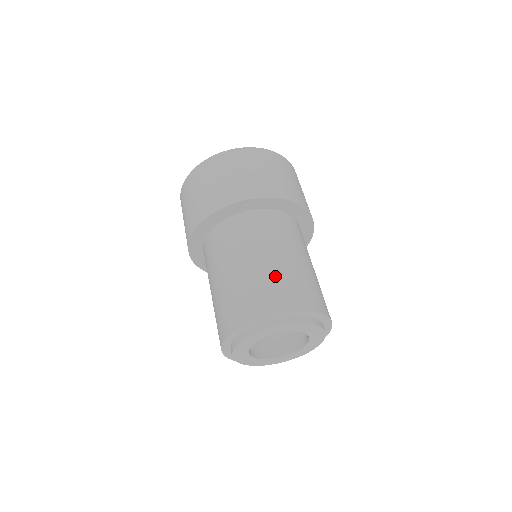
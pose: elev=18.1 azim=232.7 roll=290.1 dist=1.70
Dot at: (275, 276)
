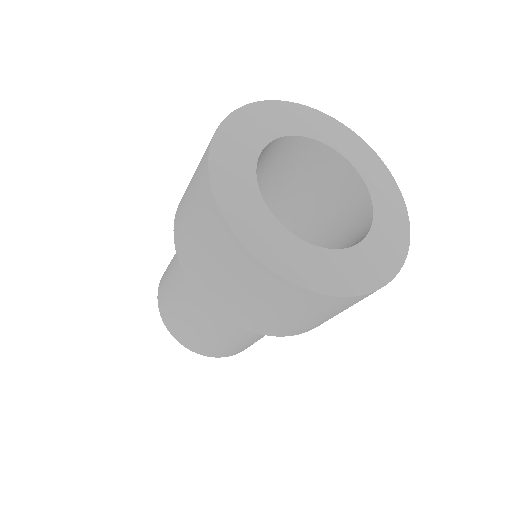
Dot at: (234, 346)
